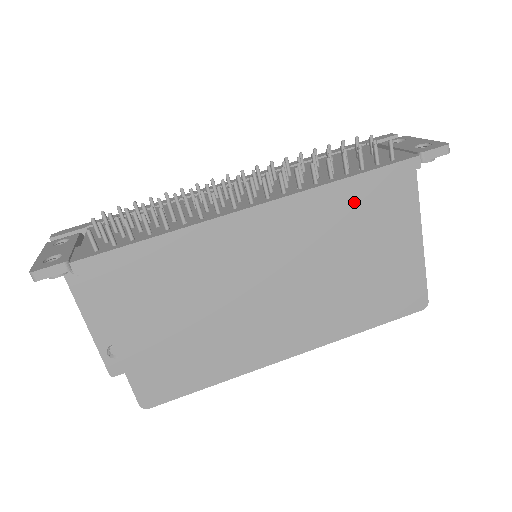
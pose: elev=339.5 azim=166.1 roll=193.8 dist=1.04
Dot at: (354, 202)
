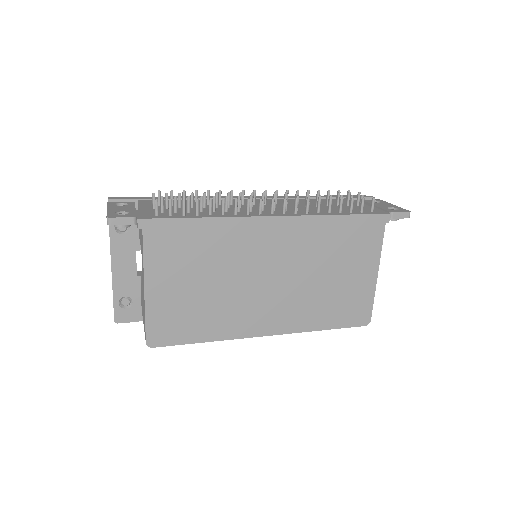
Dot at: (340, 233)
